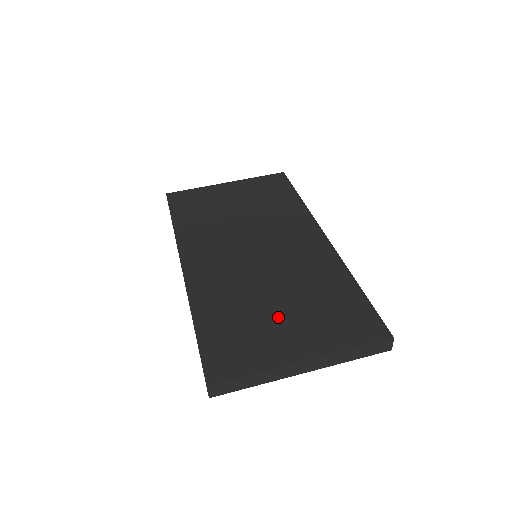
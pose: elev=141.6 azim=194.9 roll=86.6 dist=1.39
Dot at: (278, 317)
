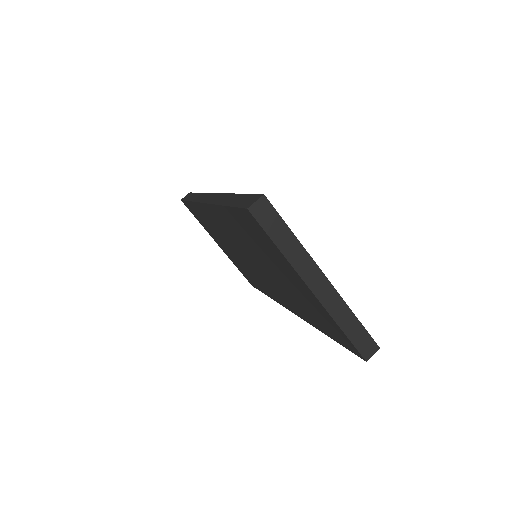
Dot at: occluded
